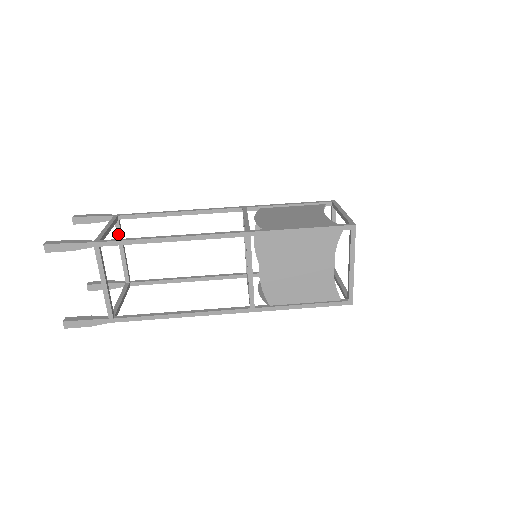
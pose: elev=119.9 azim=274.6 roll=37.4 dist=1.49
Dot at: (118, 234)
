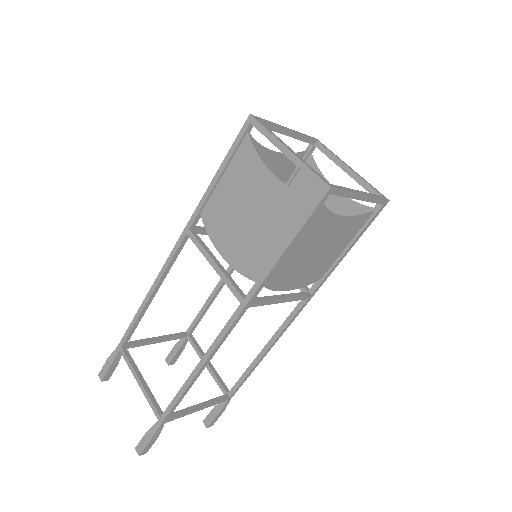
Dot at: (139, 346)
